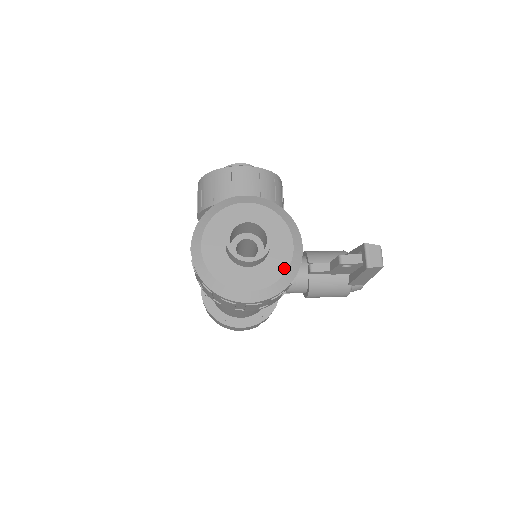
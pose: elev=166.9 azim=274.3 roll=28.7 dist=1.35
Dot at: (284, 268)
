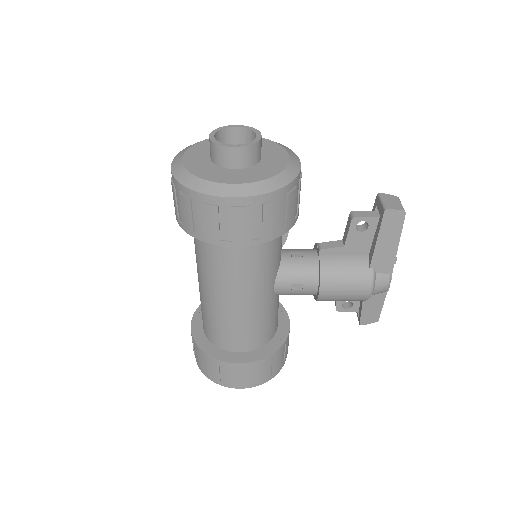
Dot at: (278, 170)
